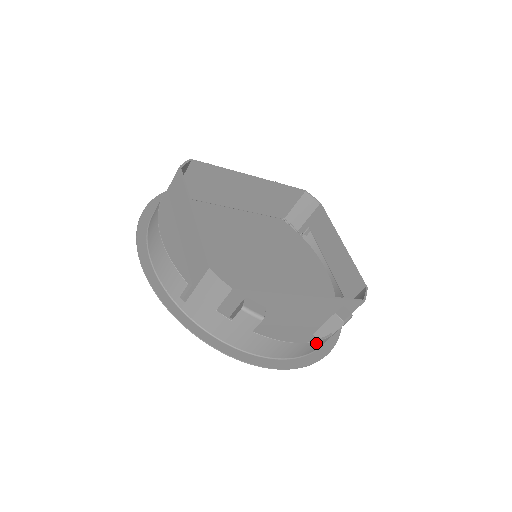
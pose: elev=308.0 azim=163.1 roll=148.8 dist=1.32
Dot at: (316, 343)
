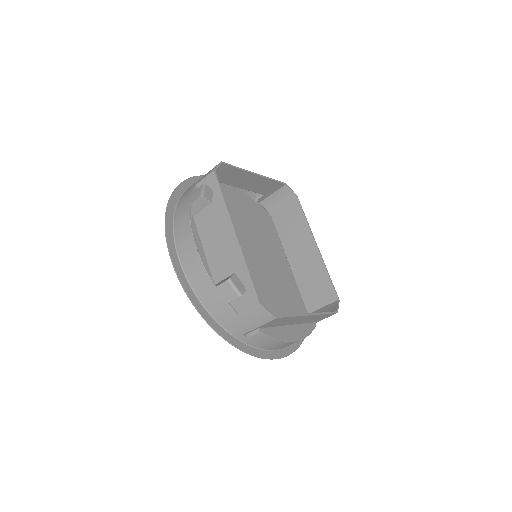
Dot at: (201, 269)
